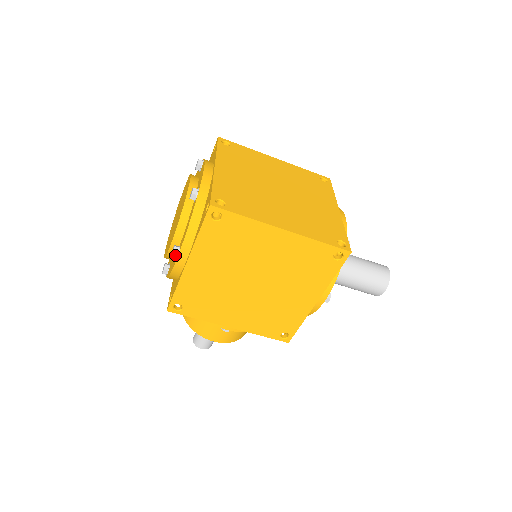
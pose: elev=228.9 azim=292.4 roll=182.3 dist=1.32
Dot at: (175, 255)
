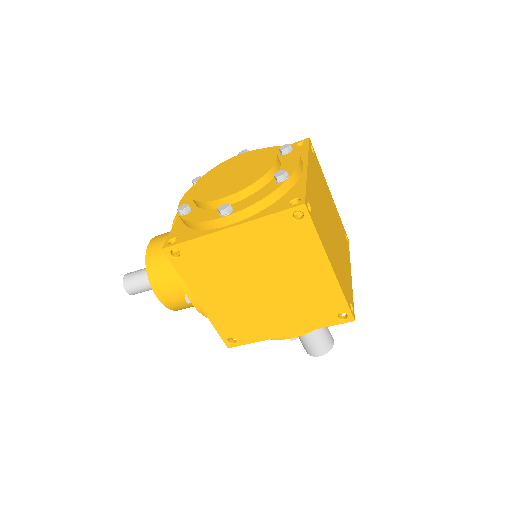
Dot at: (224, 213)
